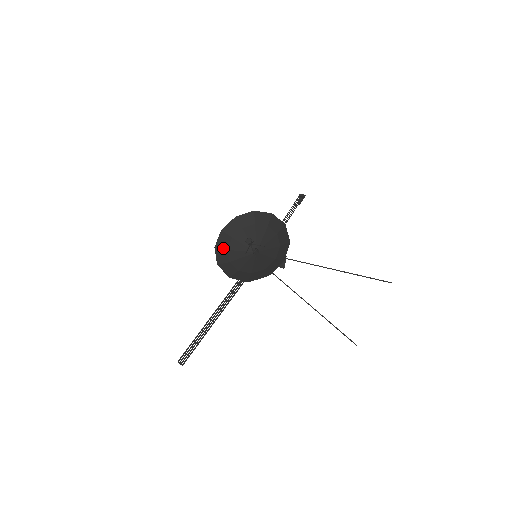
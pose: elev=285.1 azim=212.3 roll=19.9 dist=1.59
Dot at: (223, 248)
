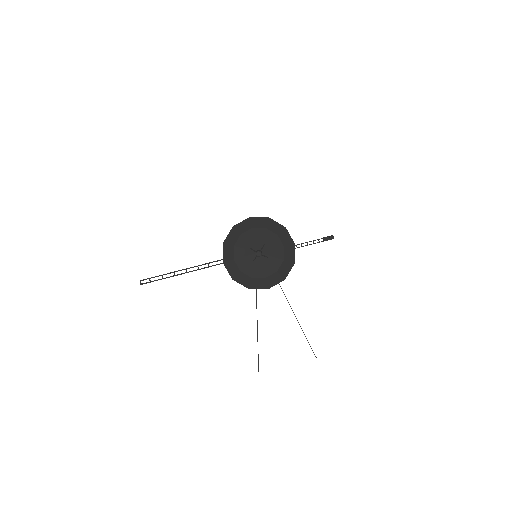
Dot at: (239, 231)
